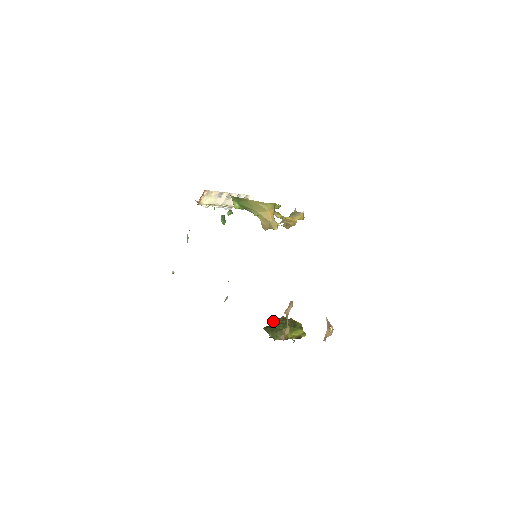
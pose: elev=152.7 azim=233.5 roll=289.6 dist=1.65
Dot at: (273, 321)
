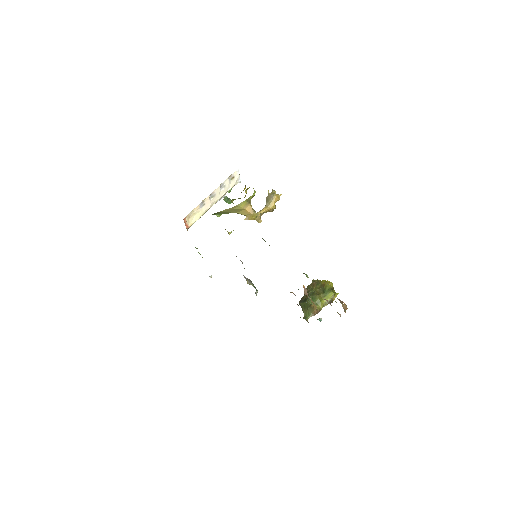
Dot at: occluded
